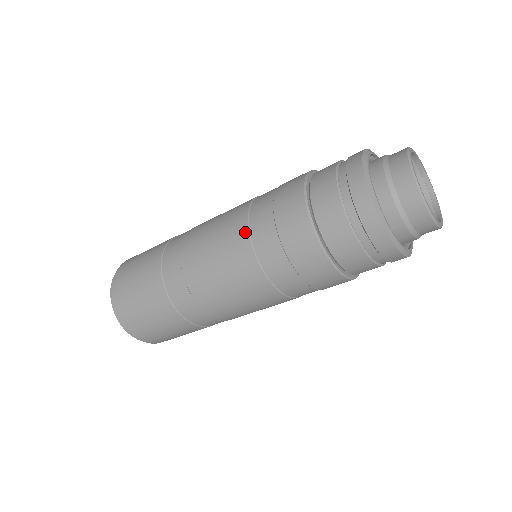
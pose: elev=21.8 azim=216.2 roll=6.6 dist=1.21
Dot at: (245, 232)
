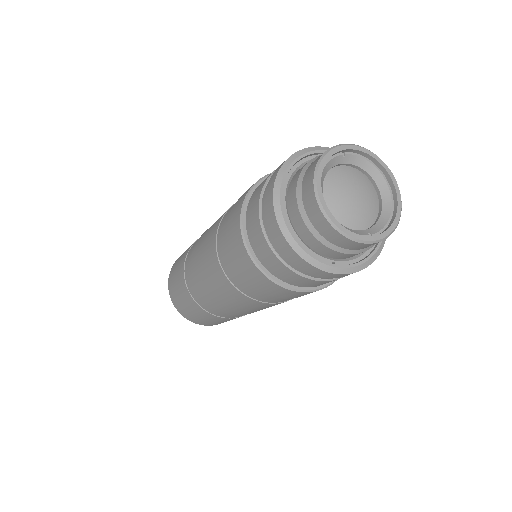
Dot at: (214, 243)
